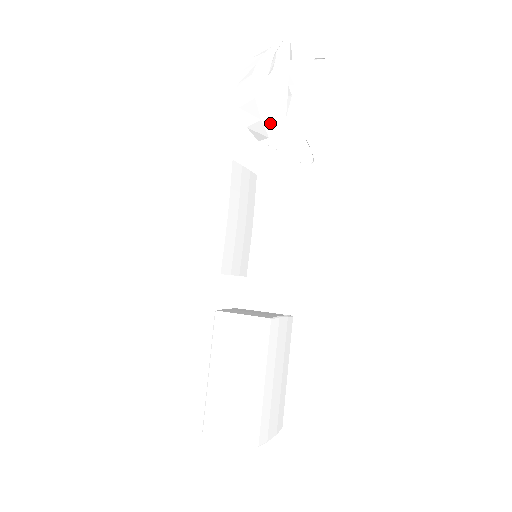
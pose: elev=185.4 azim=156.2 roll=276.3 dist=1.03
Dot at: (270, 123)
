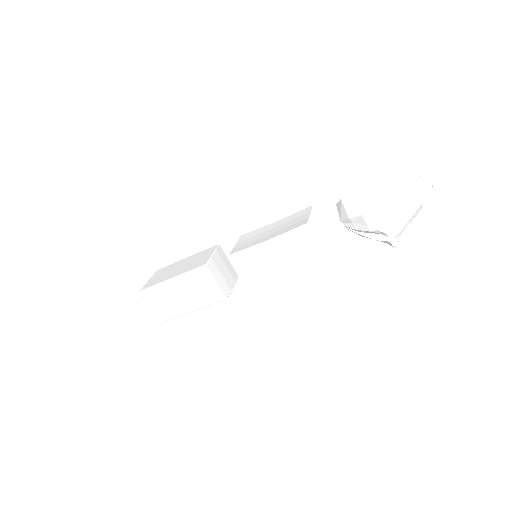
Dot at: (350, 223)
